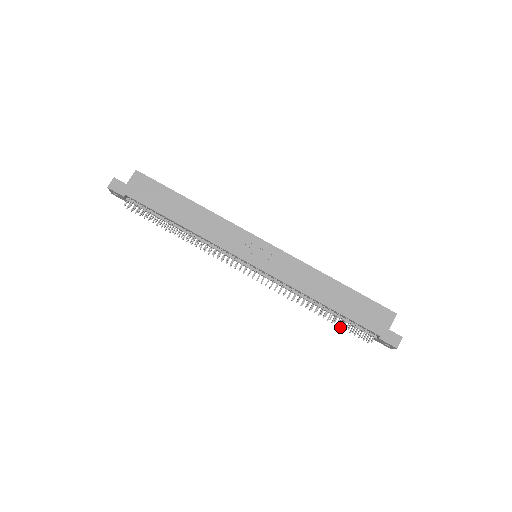
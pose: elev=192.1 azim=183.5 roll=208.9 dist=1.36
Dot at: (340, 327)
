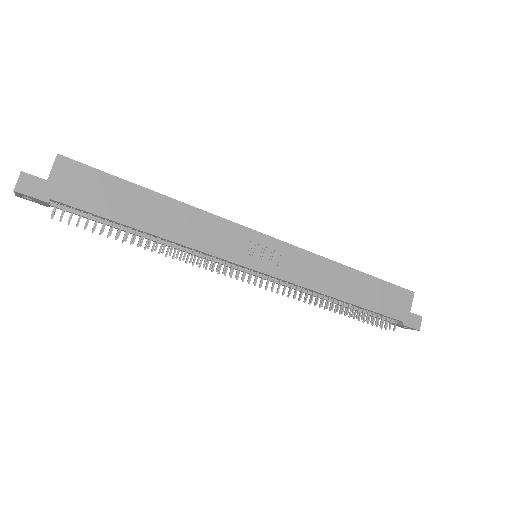
Dot at: (358, 320)
